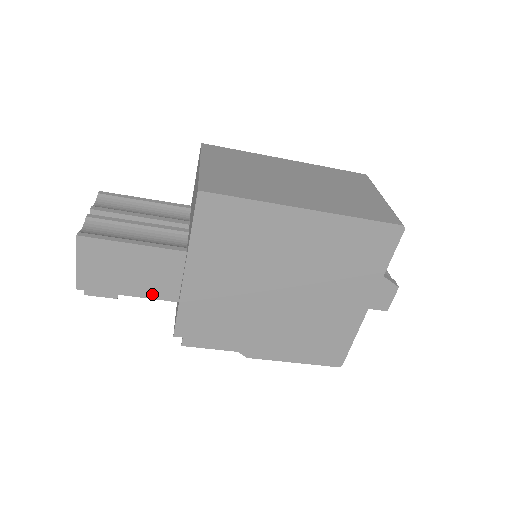
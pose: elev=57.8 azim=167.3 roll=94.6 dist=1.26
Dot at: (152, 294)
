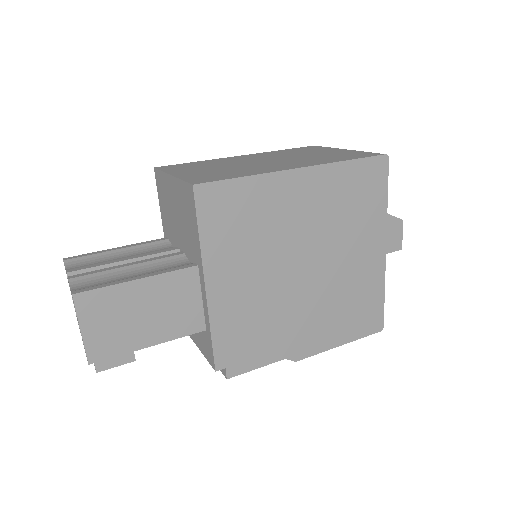
Dot at: (176, 333)
